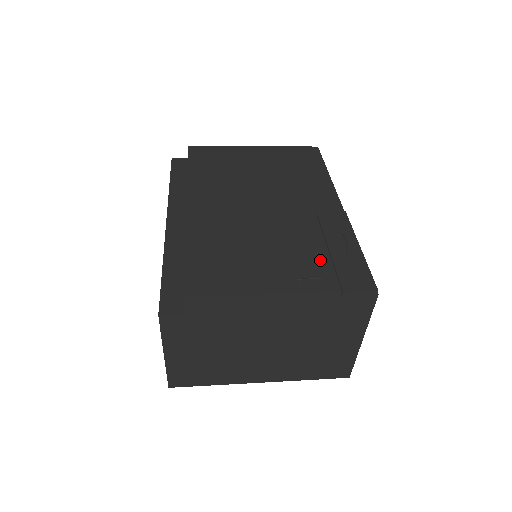
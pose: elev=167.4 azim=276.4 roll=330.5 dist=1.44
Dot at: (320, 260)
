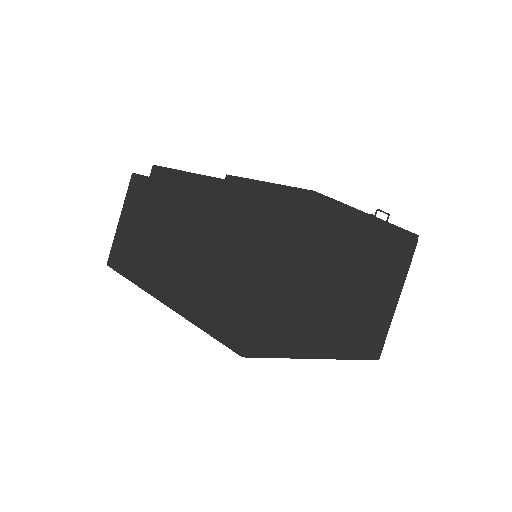
Dot at: occluded
